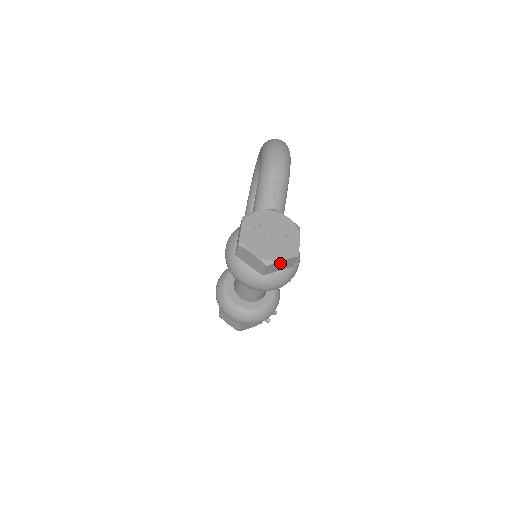
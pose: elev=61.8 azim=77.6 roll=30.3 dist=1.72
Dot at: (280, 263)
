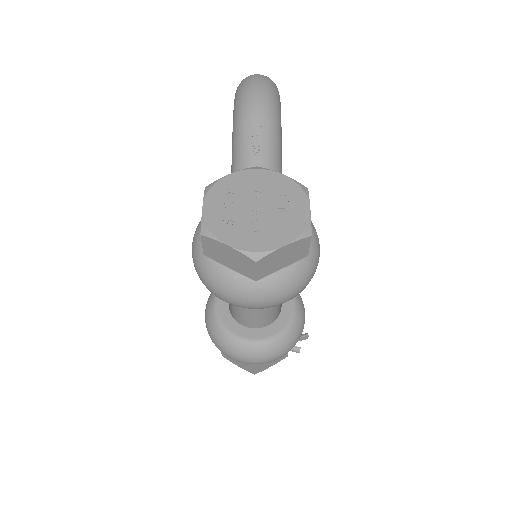
Dot at: (280, 253)
